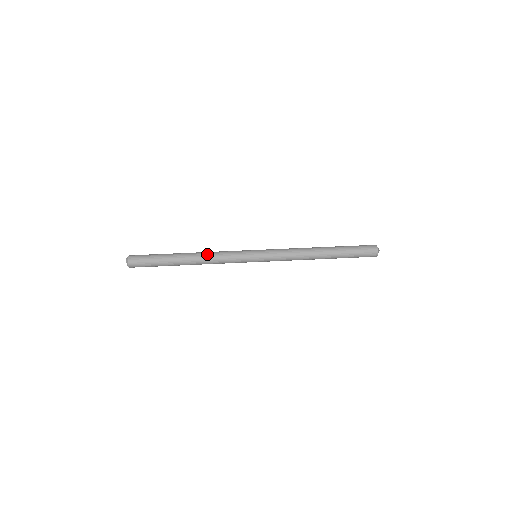
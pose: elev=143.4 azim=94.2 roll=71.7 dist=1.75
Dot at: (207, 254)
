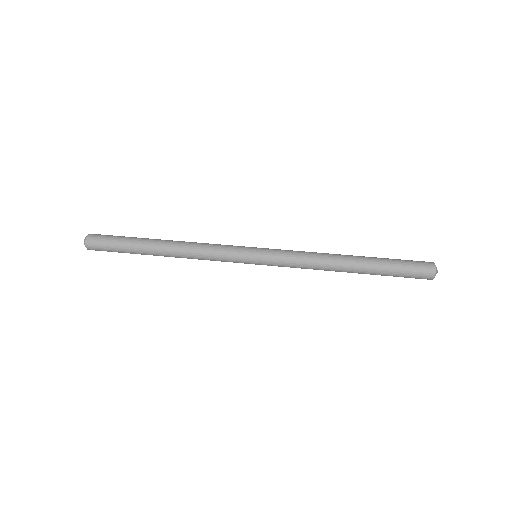
Dot at: (190, 242)
